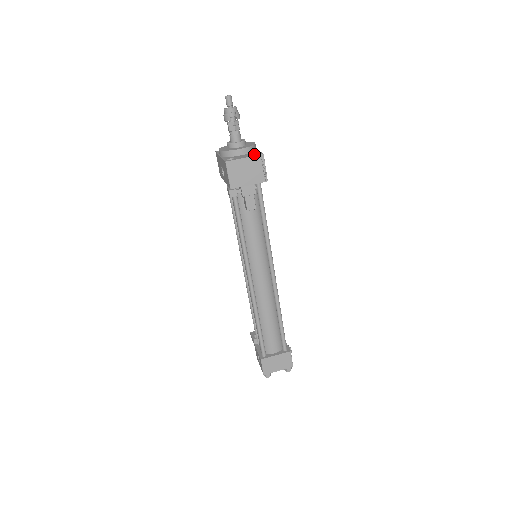
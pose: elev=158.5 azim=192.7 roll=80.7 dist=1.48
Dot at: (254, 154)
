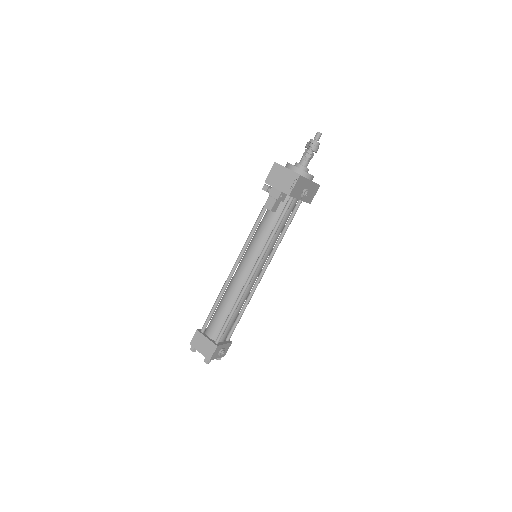
Dot at: occluded
